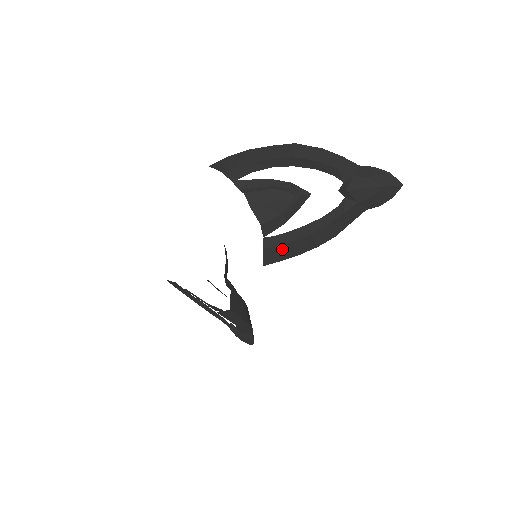
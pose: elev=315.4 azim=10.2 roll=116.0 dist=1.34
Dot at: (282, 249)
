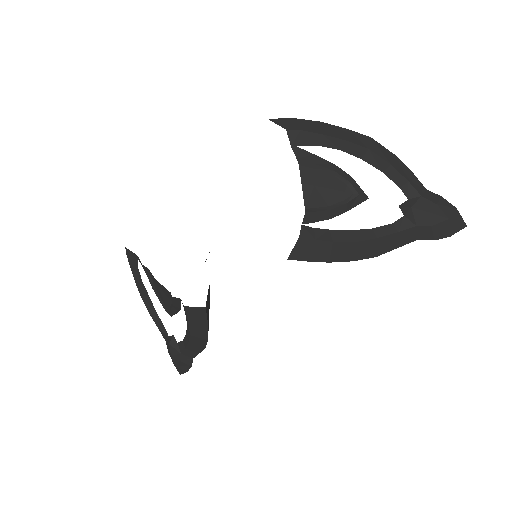
Dot at: (318, 246)
